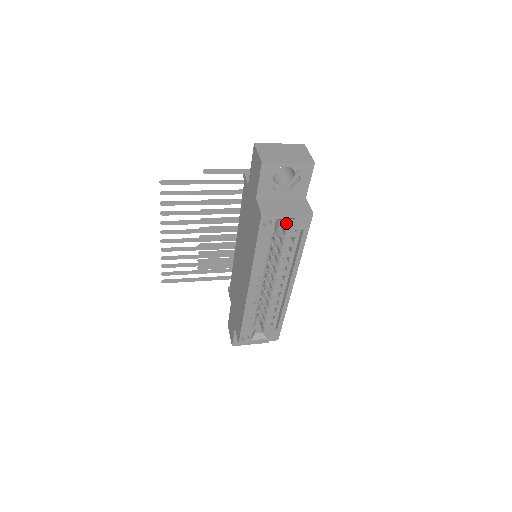
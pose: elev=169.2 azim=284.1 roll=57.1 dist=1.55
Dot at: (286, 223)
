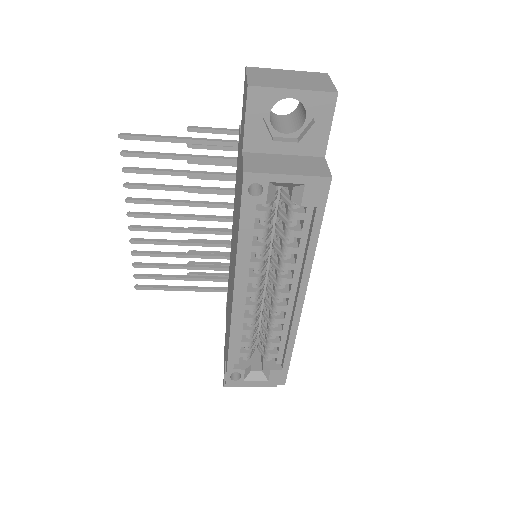
Dot at: (289, 195)
